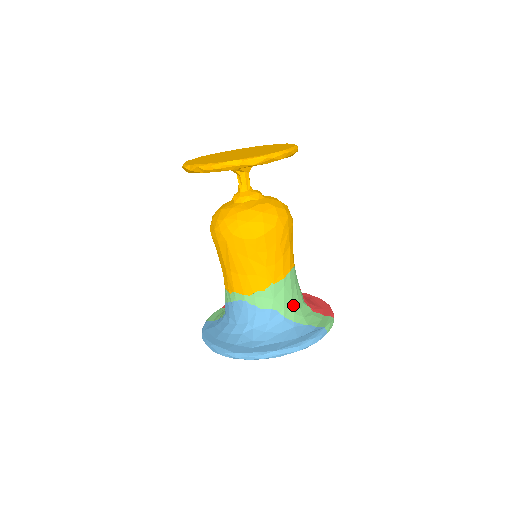
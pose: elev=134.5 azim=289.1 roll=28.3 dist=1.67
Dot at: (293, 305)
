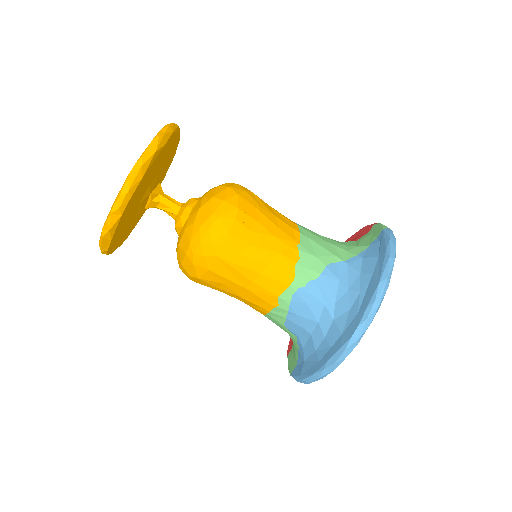
Dot at: (336, 247)
